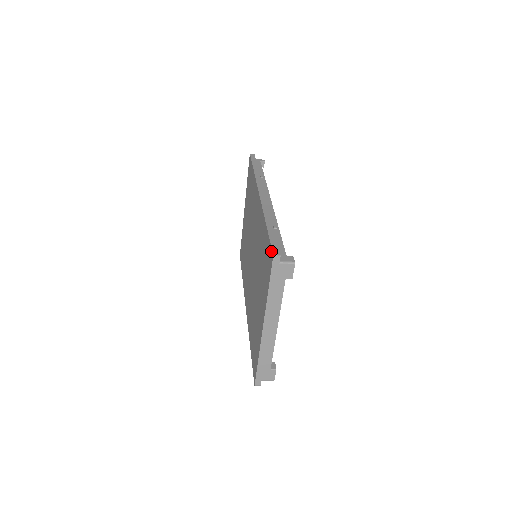
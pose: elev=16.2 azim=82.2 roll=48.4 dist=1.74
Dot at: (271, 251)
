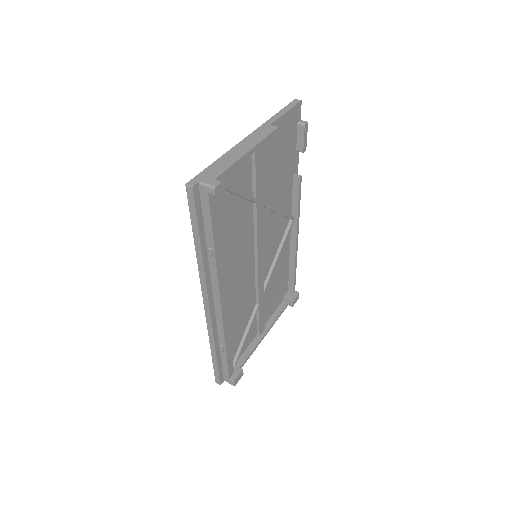
Dot at: (216, 376)
